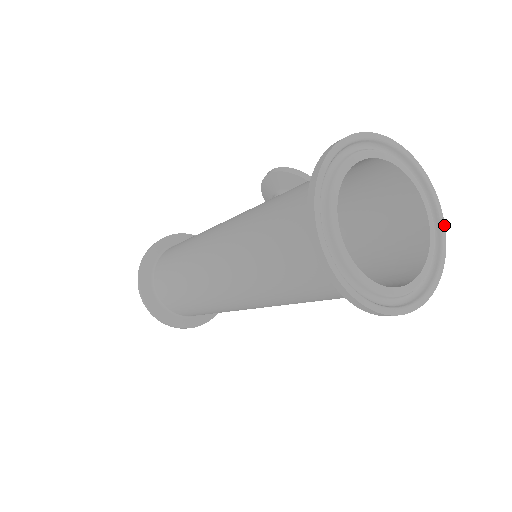
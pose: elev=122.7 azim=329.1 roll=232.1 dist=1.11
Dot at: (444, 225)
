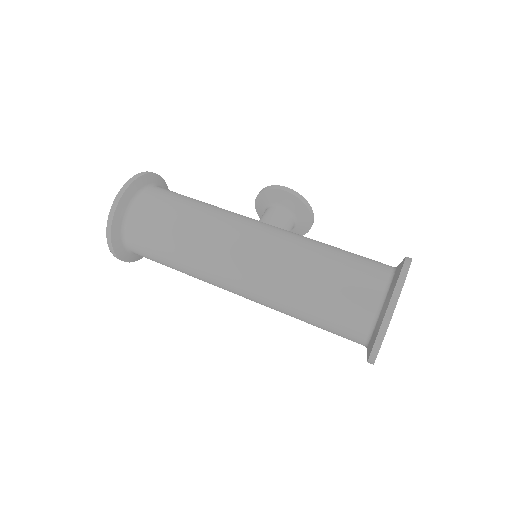
Dot at: occluded
